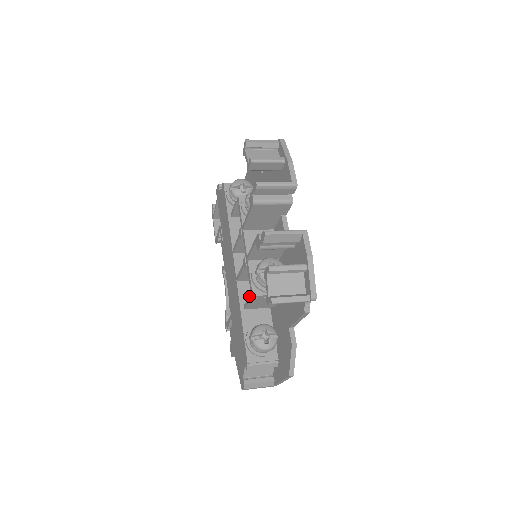
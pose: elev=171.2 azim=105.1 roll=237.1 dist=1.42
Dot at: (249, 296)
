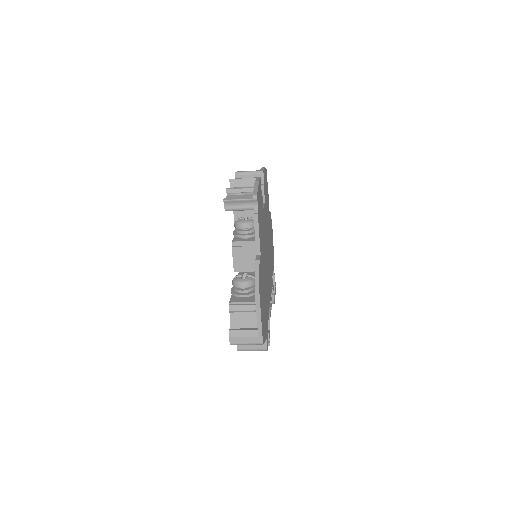
Dot at: (232, 248)
